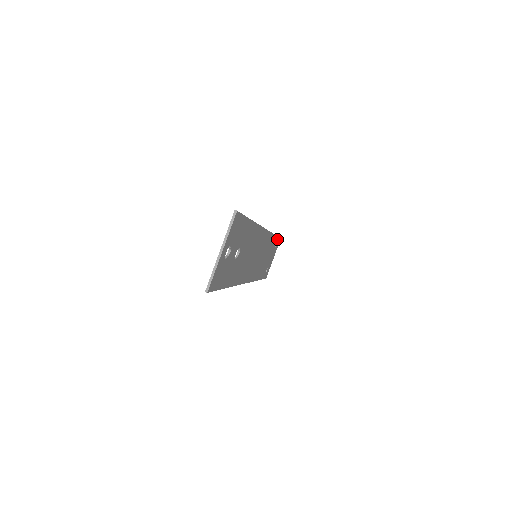
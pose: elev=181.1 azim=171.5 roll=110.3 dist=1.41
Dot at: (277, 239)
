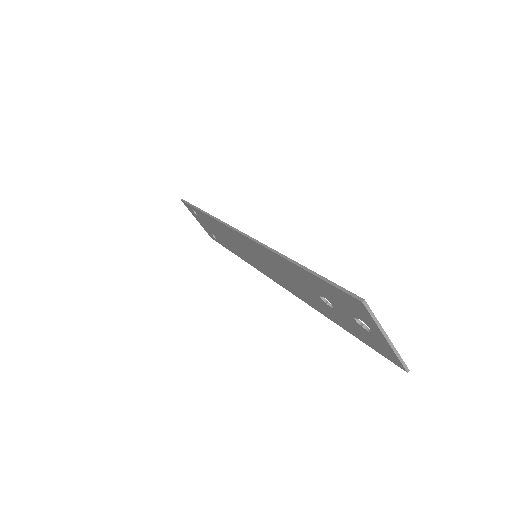
Dot at: (192, 207)
